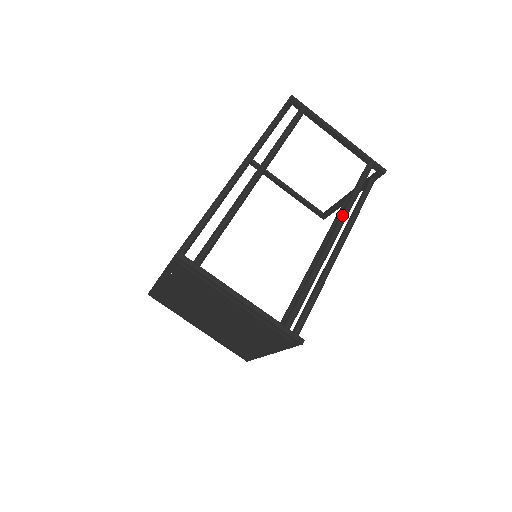
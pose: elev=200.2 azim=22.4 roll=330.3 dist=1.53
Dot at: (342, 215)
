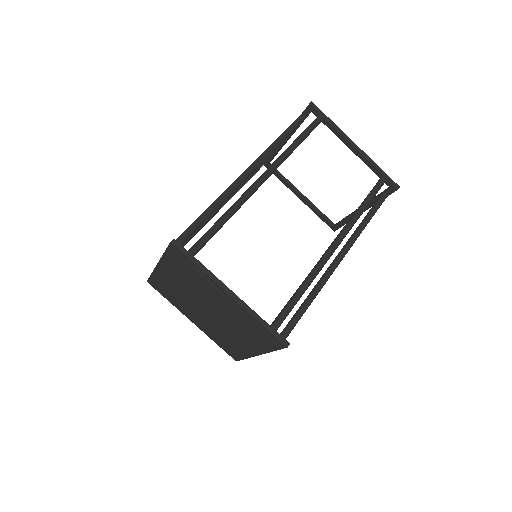
Dot at: (347, 225)
